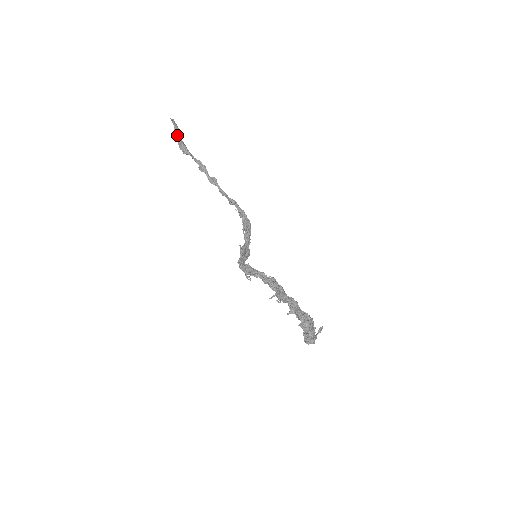
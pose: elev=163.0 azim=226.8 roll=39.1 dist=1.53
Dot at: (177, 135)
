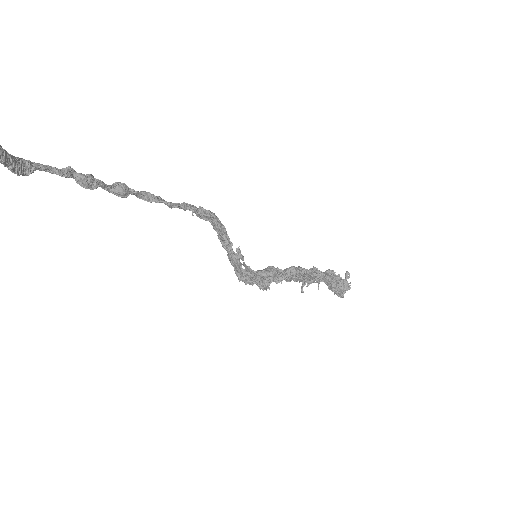
Dot at: (3, 158)
